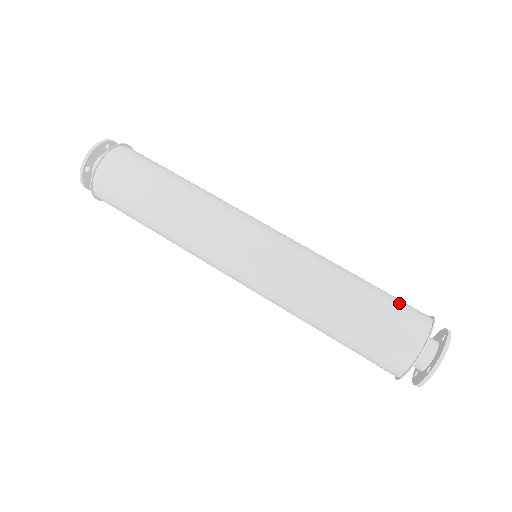
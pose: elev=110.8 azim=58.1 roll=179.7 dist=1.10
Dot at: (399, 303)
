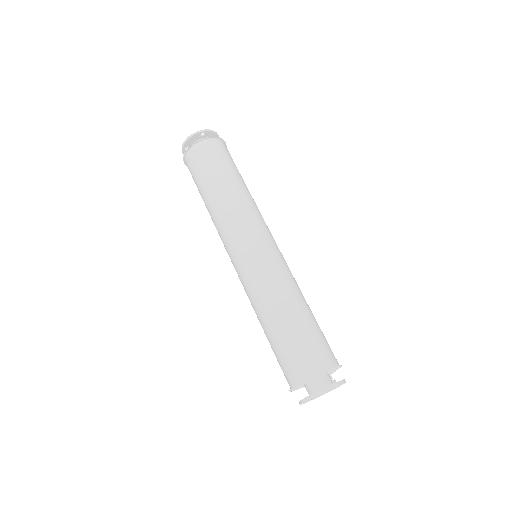
Dot at: (310, 344)
